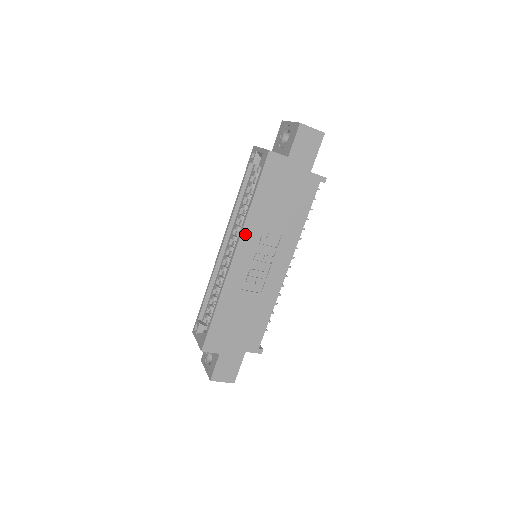
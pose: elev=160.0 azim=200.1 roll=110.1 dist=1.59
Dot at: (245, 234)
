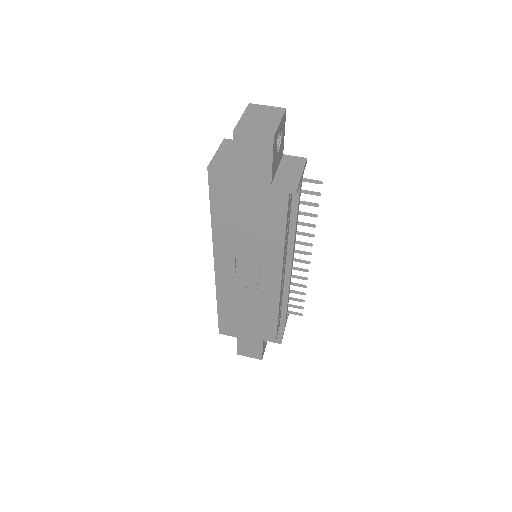
Dot at: (218, 247)
